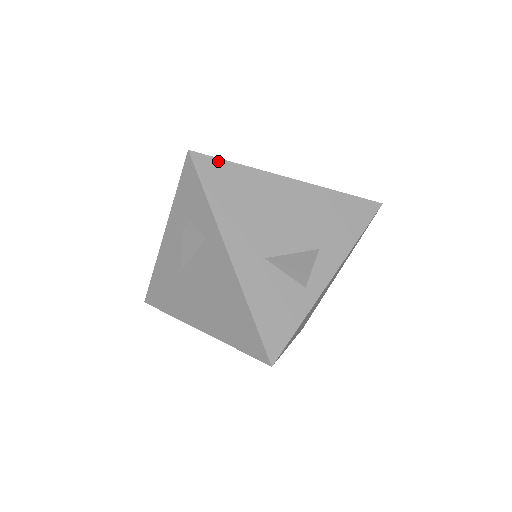
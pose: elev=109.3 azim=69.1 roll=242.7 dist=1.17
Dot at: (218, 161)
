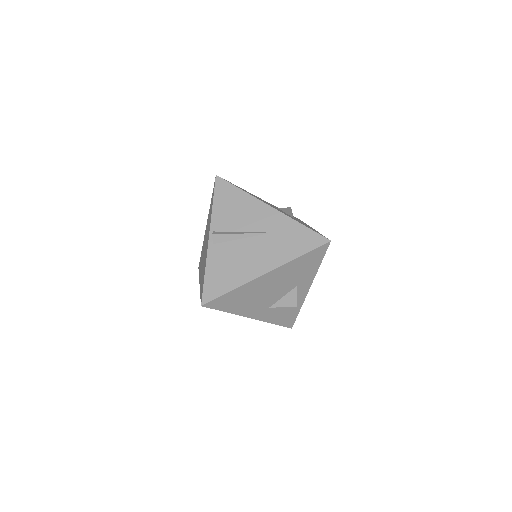
Dot at: (220, 298)
